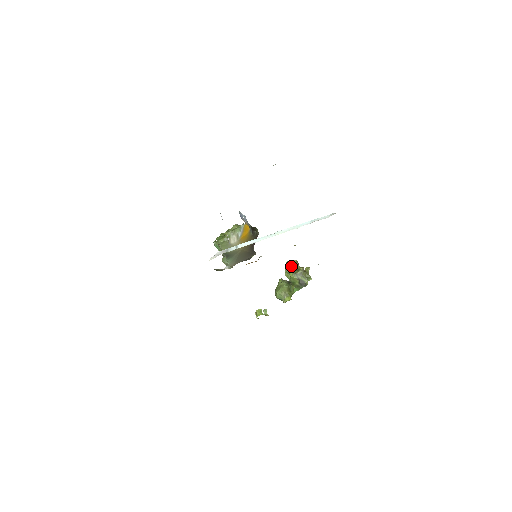
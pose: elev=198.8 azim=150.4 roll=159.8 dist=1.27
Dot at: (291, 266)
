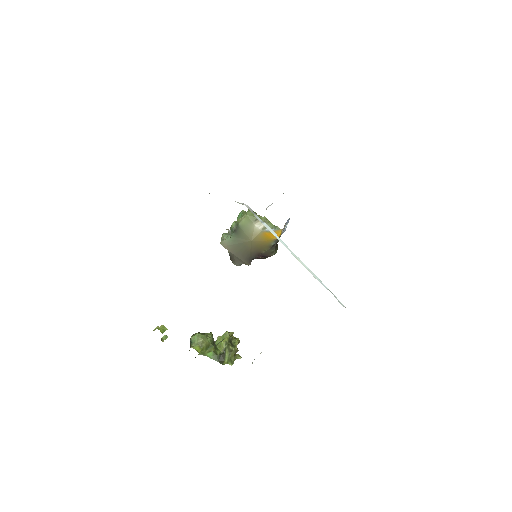
Dot at: (232, 337)
